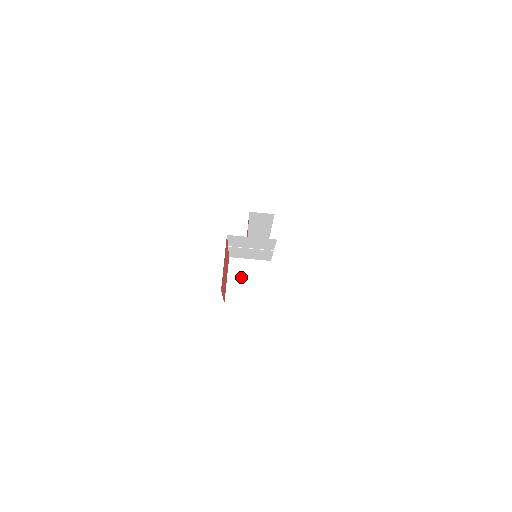
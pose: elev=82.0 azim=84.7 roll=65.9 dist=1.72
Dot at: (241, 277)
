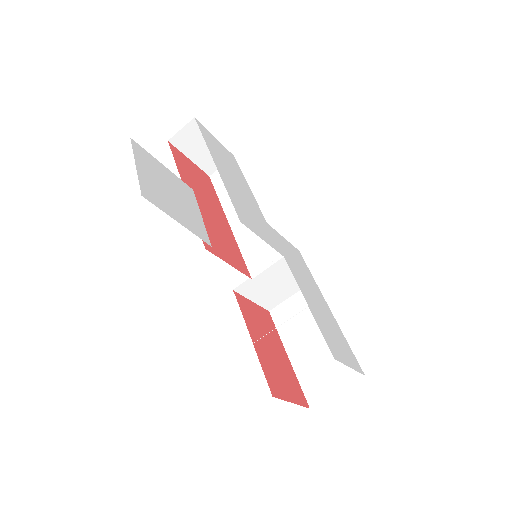
Dot at: (264, 289)
